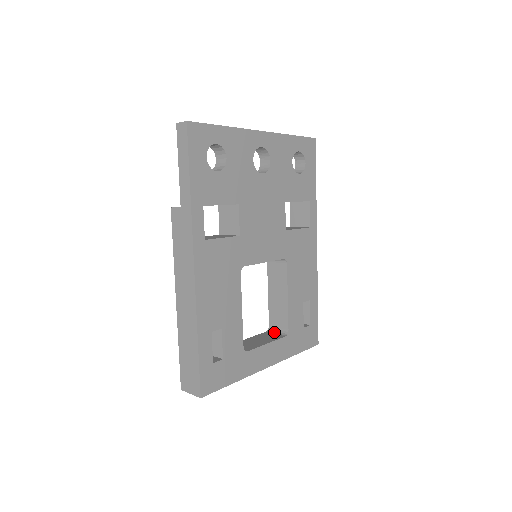
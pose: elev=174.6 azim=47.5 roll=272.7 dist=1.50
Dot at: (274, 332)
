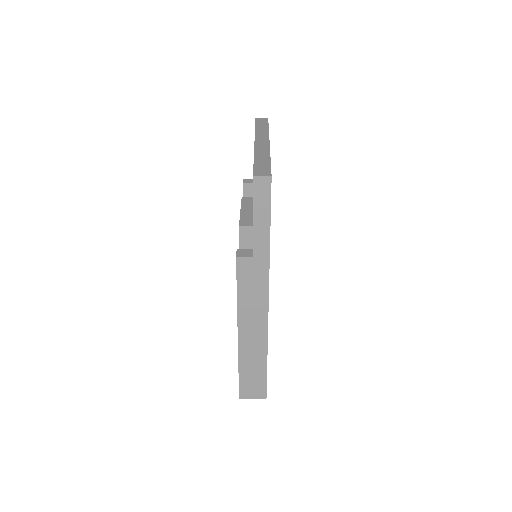
Dot at: occluded
